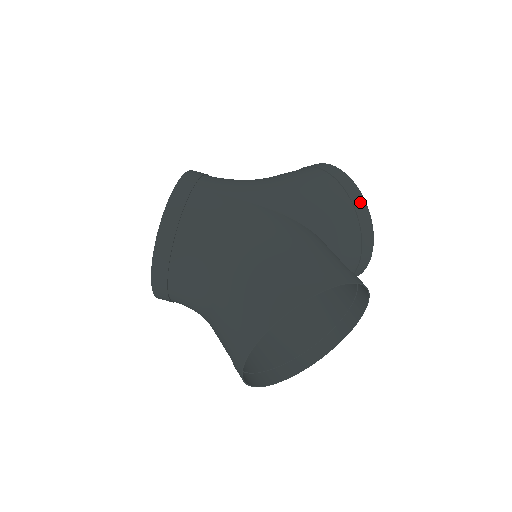
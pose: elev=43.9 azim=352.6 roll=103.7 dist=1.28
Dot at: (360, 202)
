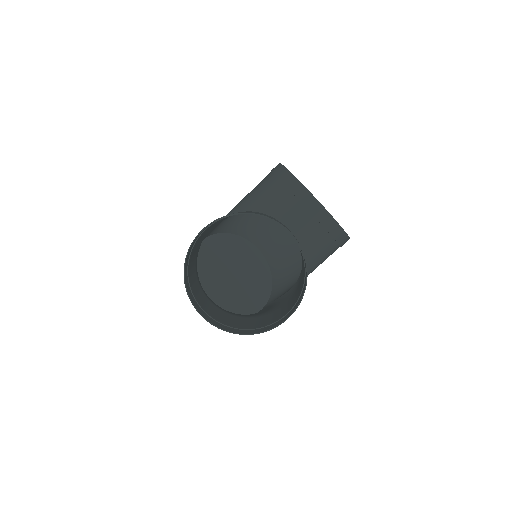
Dot at: (280, 170)
